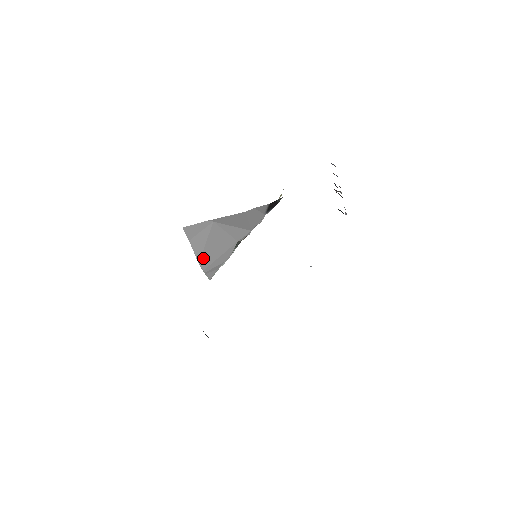
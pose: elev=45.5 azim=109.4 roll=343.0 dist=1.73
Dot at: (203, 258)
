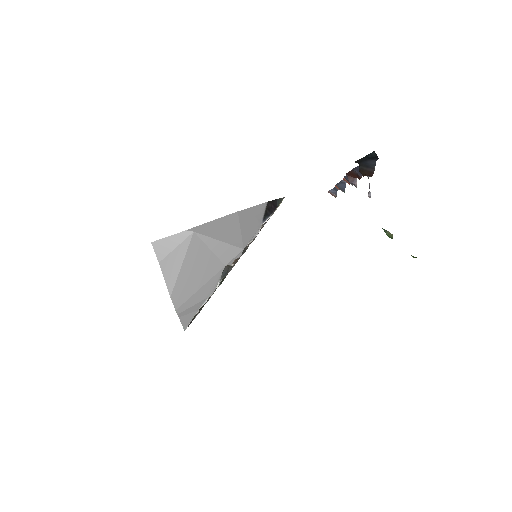
Dot at: (177, 289)
